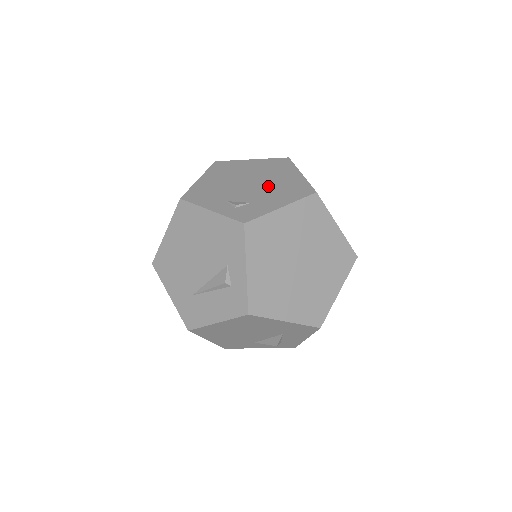
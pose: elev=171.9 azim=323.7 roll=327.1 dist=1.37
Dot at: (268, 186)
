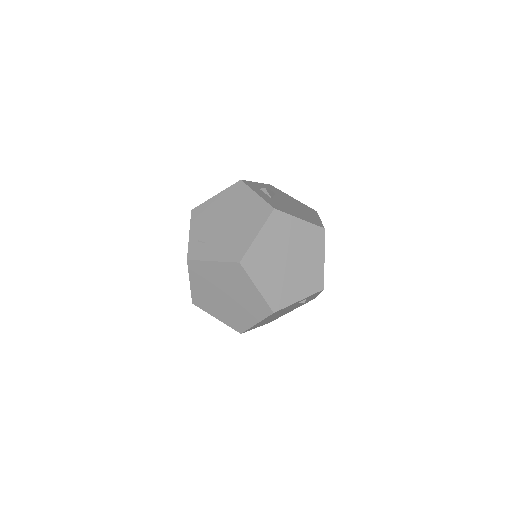
Dot at: (230, 234)
